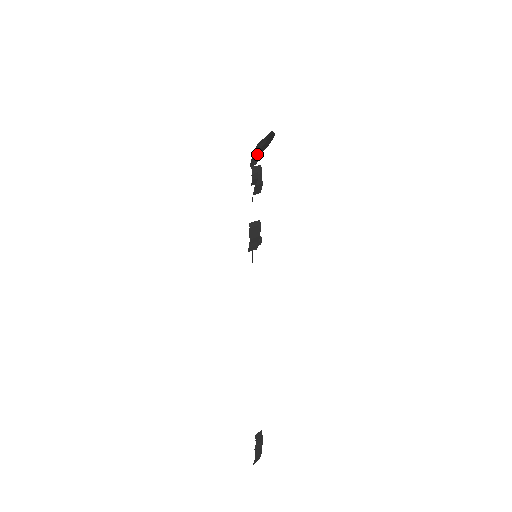
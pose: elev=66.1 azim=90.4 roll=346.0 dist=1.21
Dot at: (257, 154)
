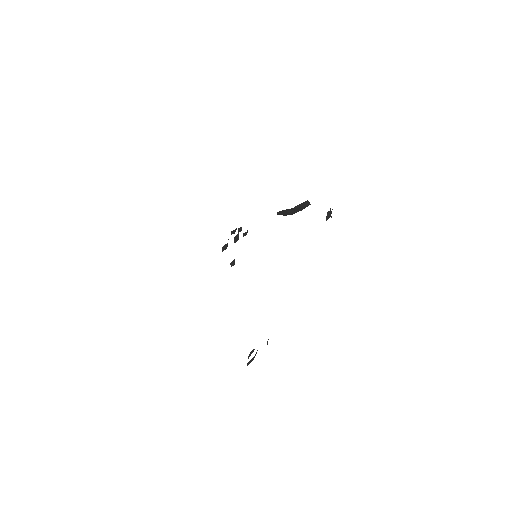
Dot at: (297, 207)
